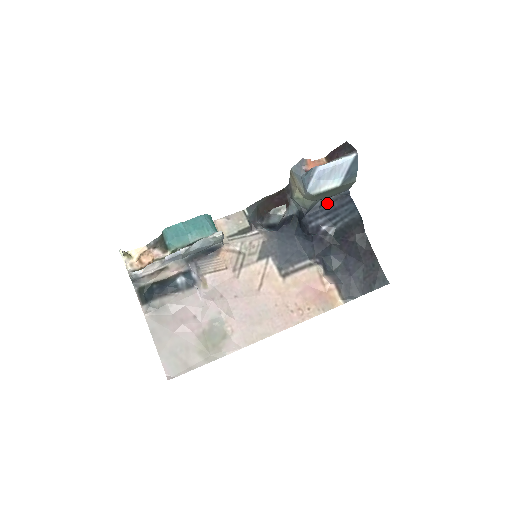
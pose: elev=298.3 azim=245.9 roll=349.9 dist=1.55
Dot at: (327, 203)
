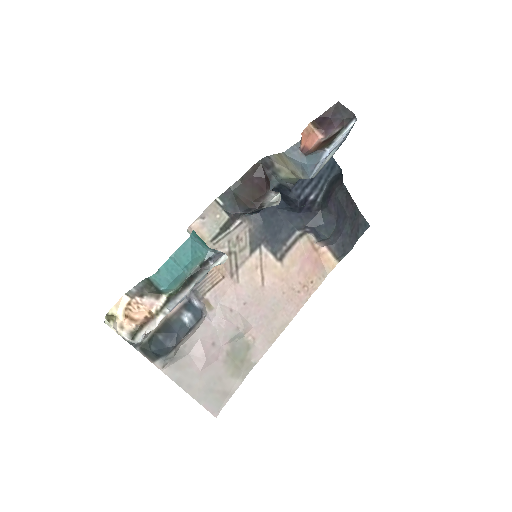
Dot at: occluded
